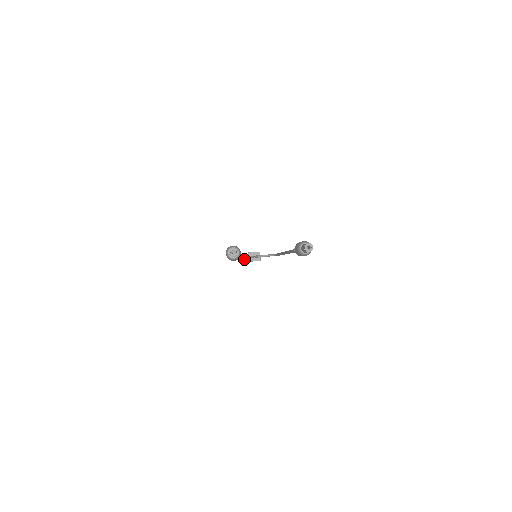
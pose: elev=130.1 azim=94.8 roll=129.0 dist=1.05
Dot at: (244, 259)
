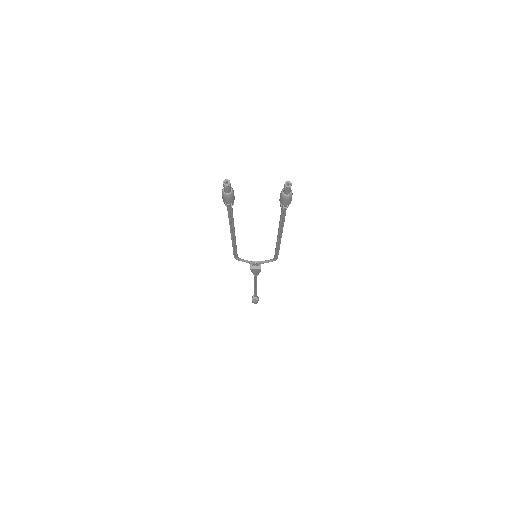
Dot at: occluded
